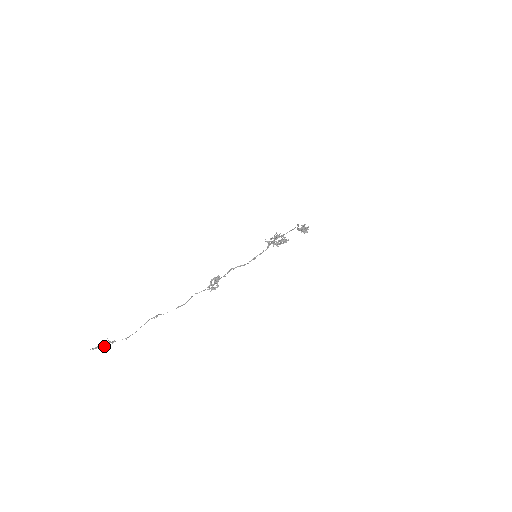
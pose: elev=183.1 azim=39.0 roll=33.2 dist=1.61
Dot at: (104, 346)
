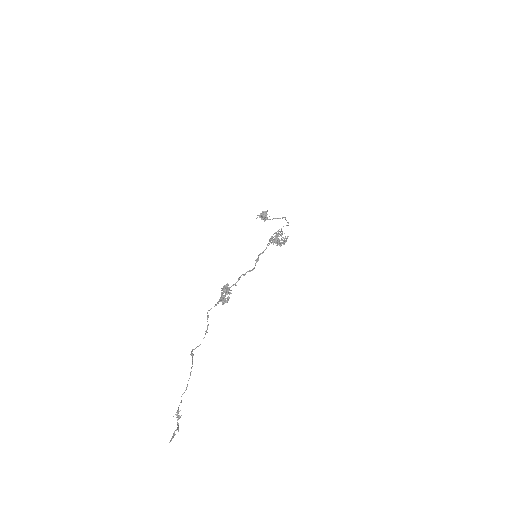
Dot at: (178, 427)
